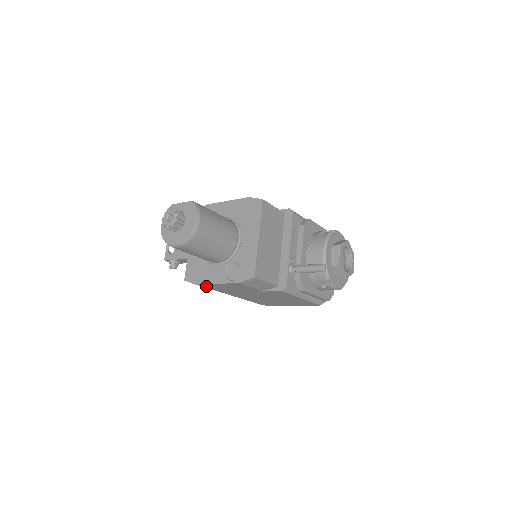
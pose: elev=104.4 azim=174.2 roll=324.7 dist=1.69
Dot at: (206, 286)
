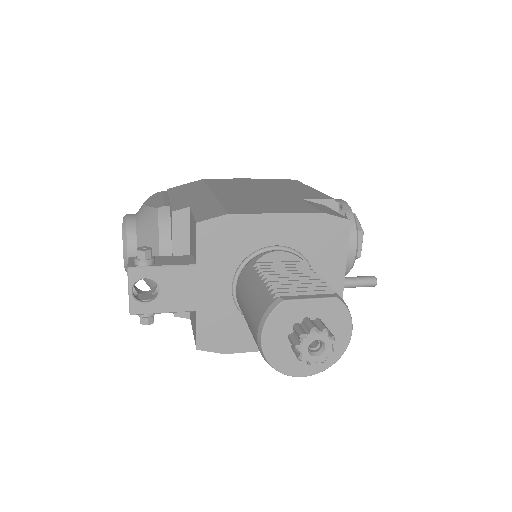
Dot at: occluded
